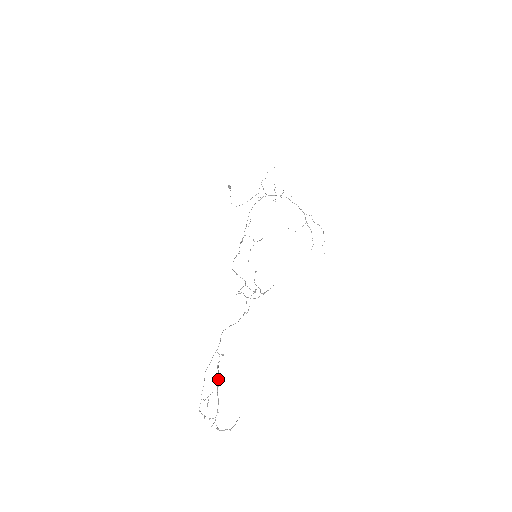
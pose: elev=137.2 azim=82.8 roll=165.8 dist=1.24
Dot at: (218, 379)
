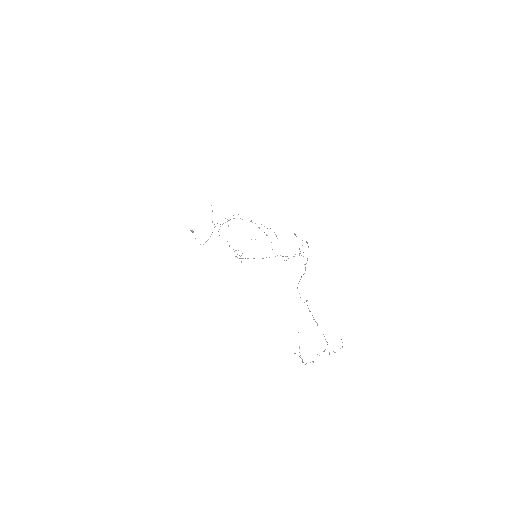
Dot at: (314, 319)
